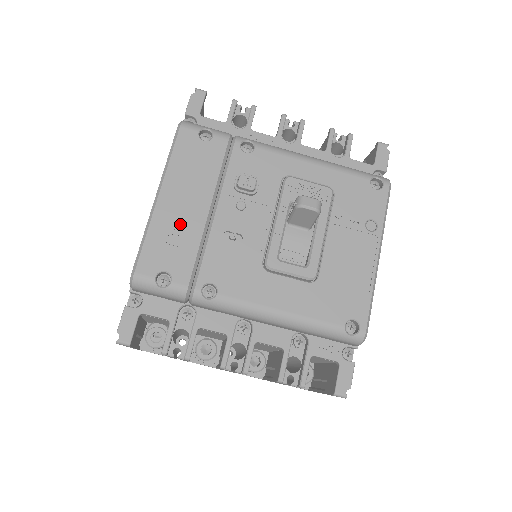
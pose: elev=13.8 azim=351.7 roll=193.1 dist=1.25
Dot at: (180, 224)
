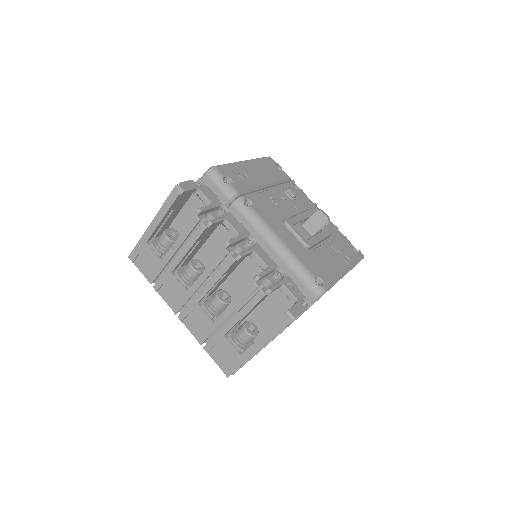
Dot at: (249, 175)
